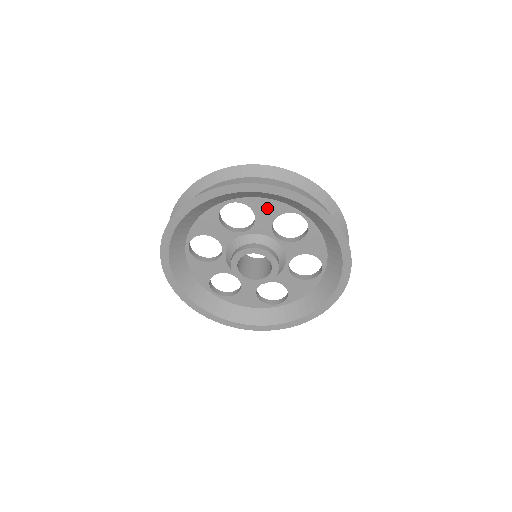
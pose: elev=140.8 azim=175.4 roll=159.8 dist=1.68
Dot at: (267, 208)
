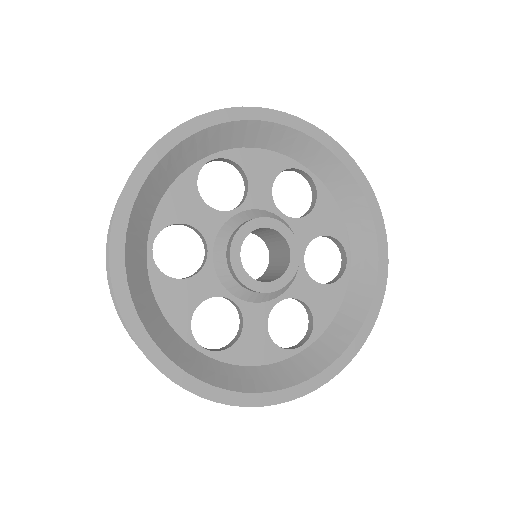
Dot at: (329, 217)
